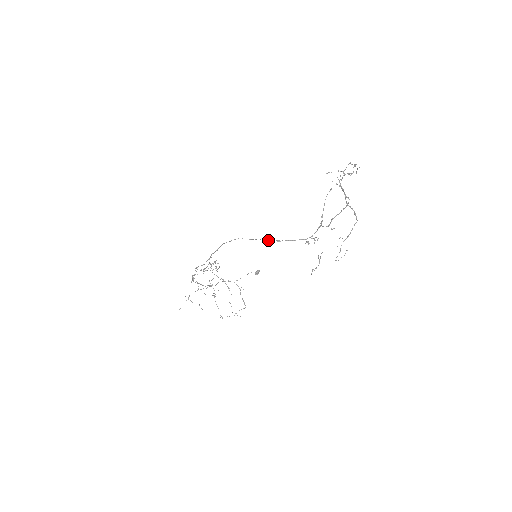
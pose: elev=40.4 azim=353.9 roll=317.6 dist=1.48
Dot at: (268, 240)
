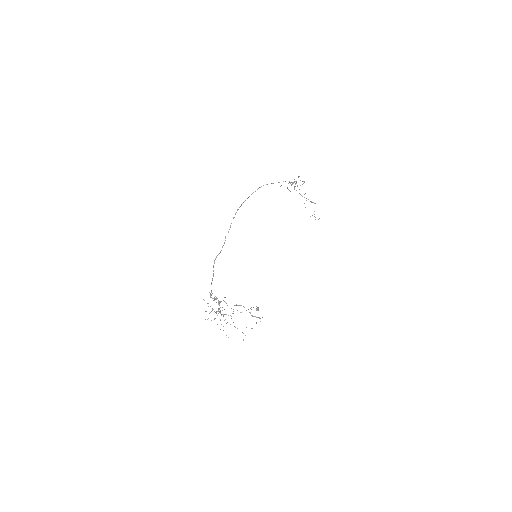
Dot at: (267, 184)
